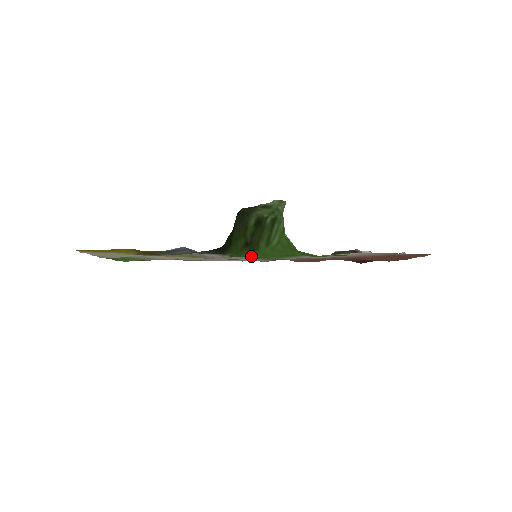
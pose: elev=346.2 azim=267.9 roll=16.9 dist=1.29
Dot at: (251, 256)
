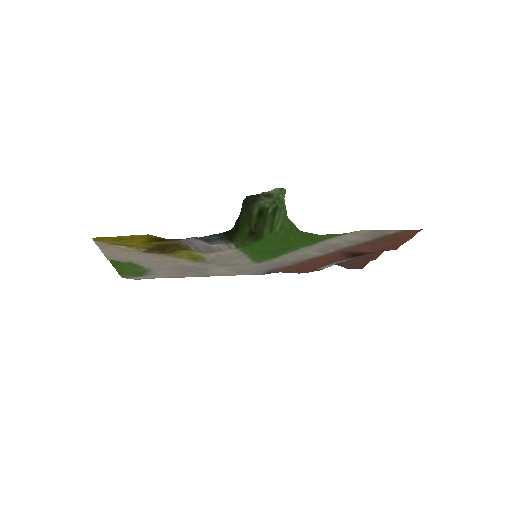
Dot at: (254, 249)
